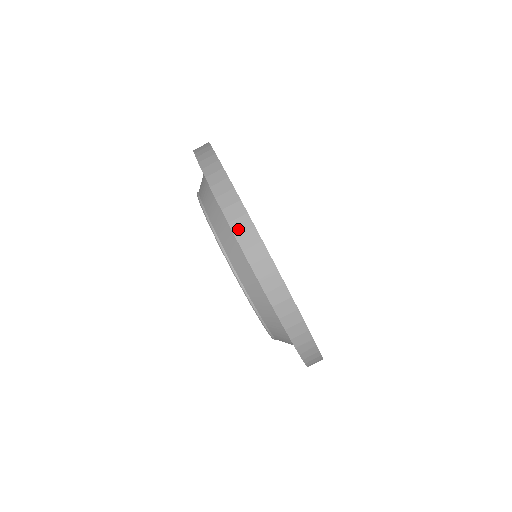
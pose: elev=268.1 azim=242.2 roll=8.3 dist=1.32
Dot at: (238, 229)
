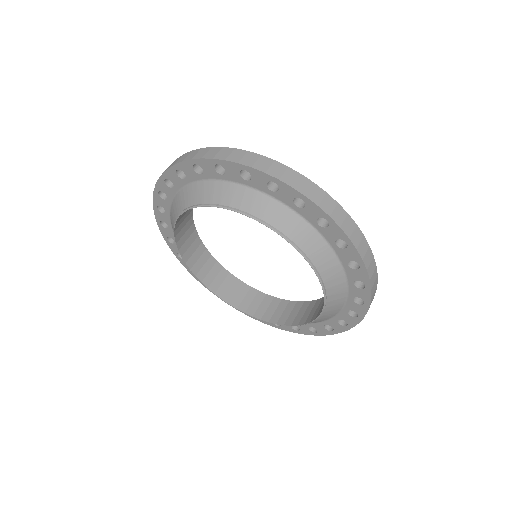
Dot at: (236, 158)
